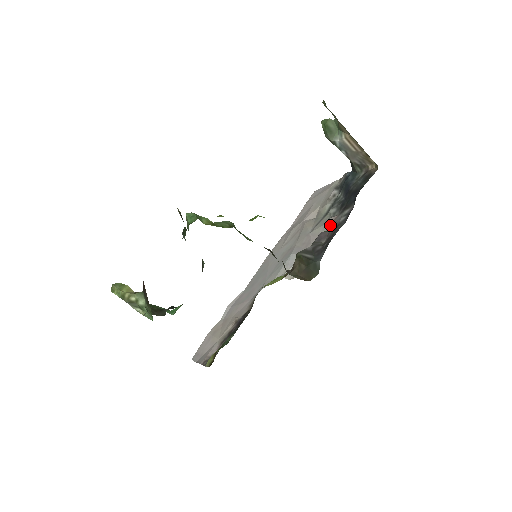
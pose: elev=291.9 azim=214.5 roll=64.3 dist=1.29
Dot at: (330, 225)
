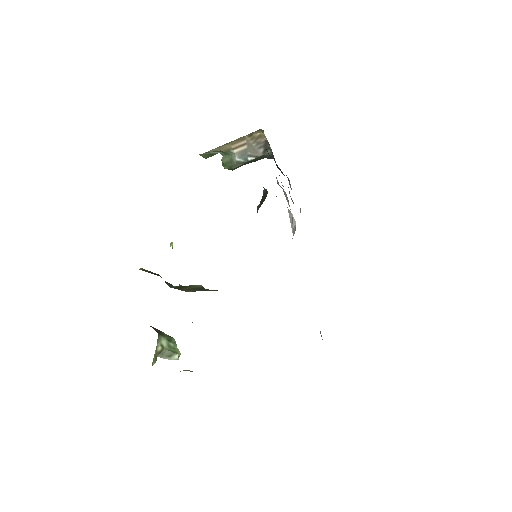
Dot at: (278, 184)
